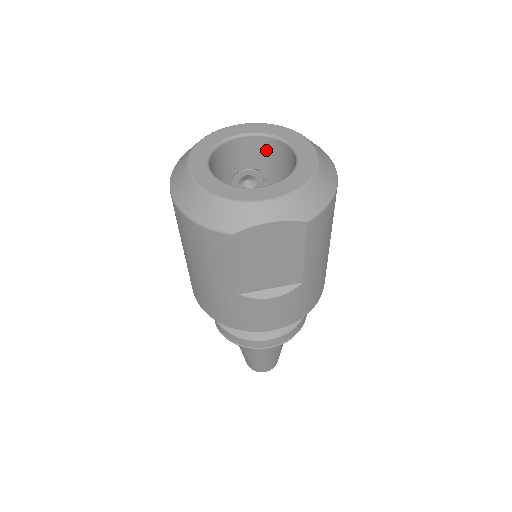
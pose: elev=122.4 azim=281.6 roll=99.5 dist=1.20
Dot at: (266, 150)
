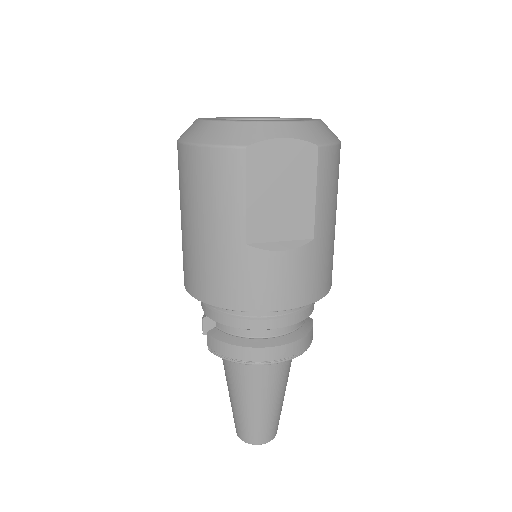
Dot at: occluded
